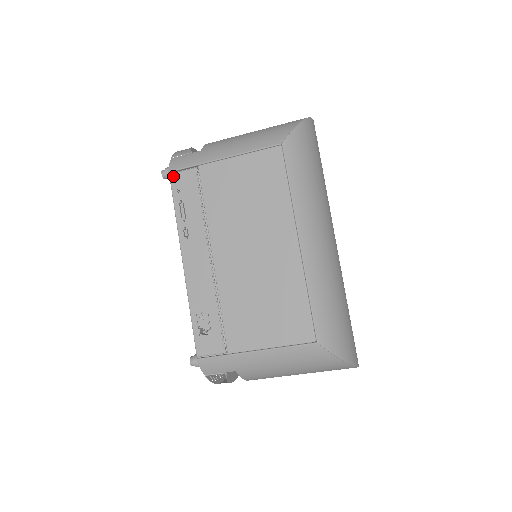
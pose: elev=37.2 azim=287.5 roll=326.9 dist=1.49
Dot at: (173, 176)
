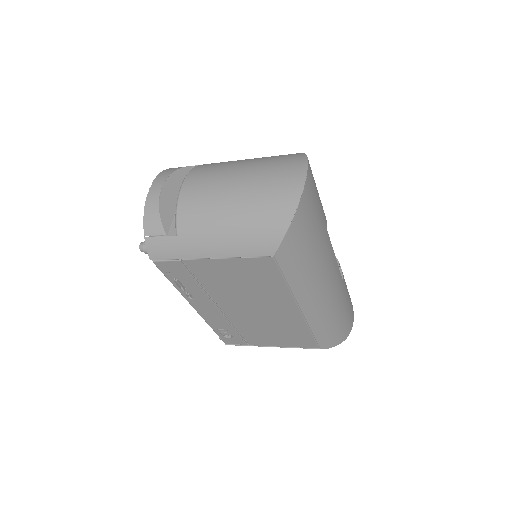
Dot at: (157, 263)
